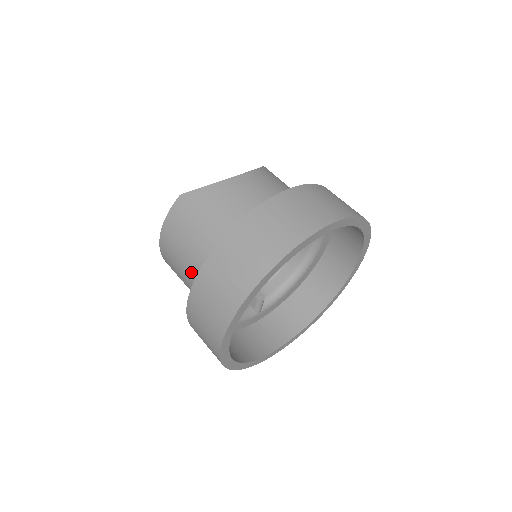
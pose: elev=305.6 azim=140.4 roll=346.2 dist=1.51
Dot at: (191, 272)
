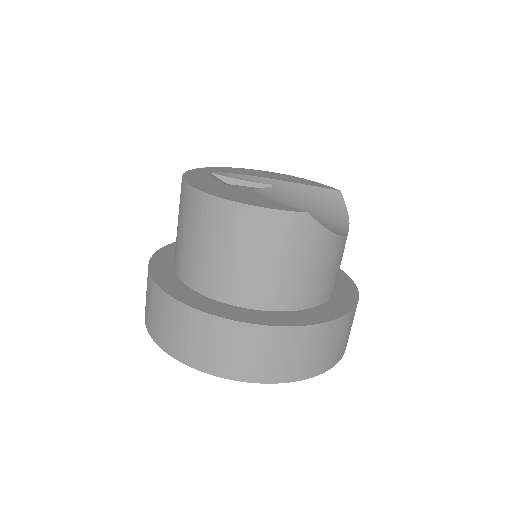
Dot at: (229, 272)
